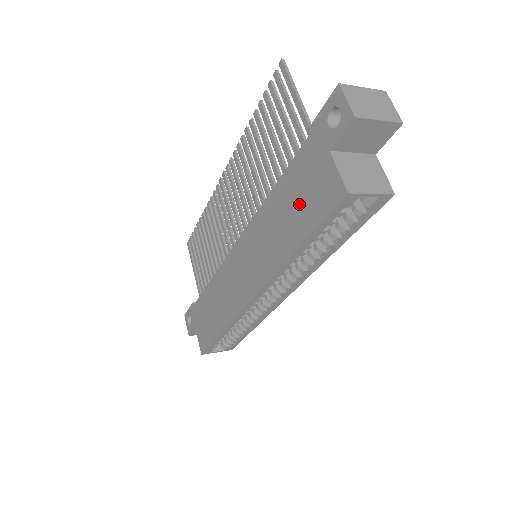
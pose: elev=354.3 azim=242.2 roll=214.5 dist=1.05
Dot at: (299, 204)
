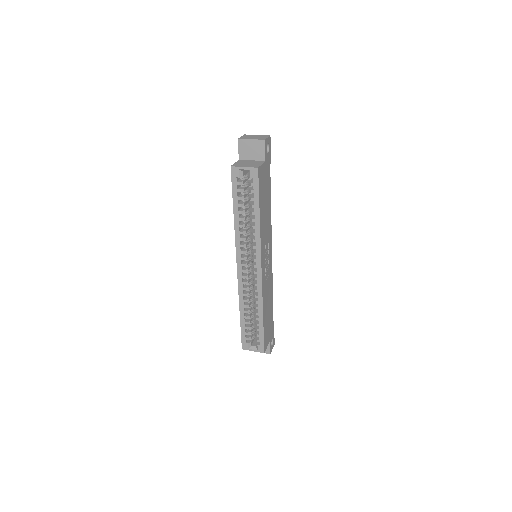
Dot at: occluded
